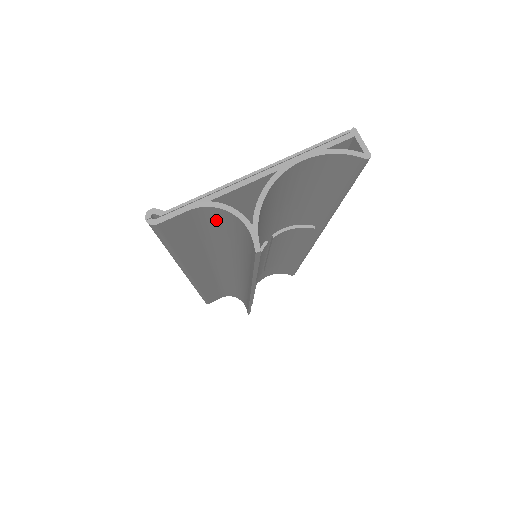
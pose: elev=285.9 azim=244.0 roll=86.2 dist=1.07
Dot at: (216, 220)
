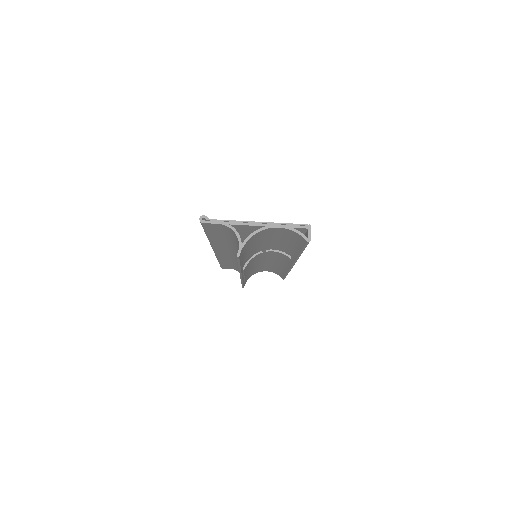
Dot at: (231, 232)
